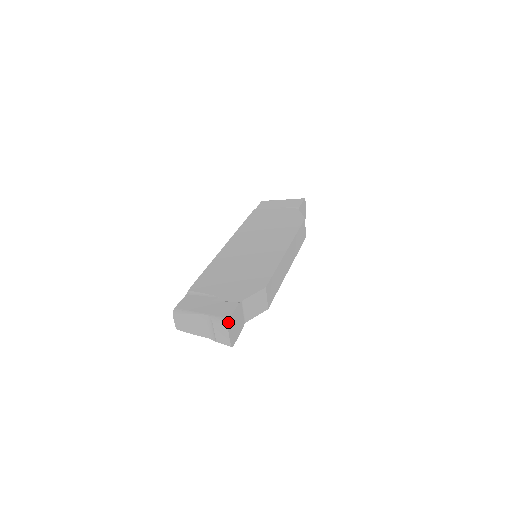
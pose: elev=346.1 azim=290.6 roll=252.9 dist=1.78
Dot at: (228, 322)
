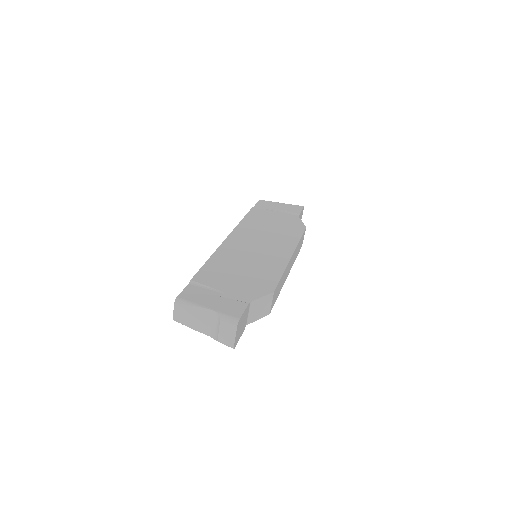
Dot at: (238, 323)
